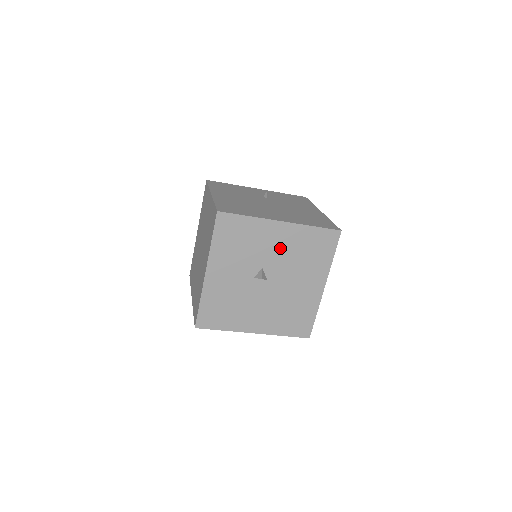
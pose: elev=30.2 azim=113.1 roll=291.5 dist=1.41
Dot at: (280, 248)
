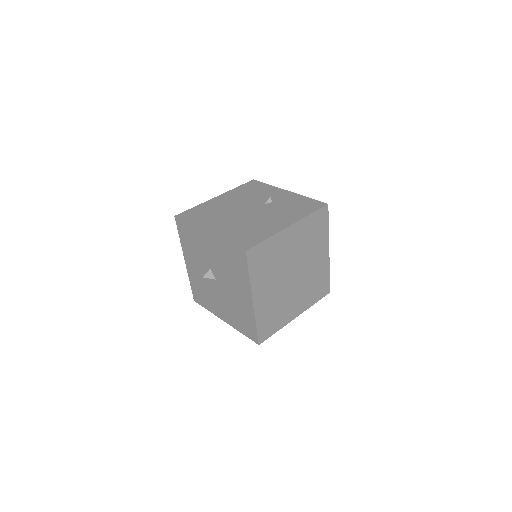
Dot at: (214, 255)
